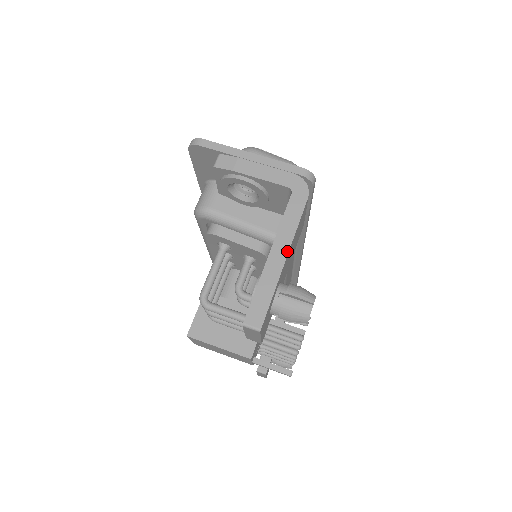
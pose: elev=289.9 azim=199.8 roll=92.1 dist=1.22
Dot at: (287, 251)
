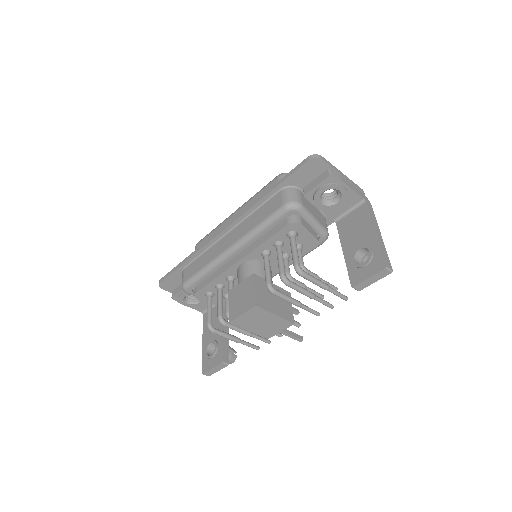
Dot at: (380, 232)
